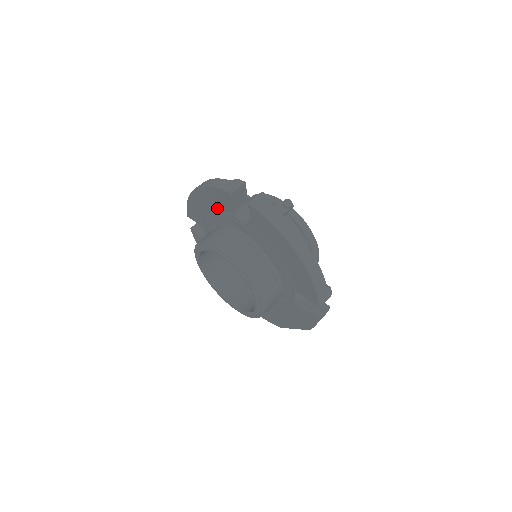
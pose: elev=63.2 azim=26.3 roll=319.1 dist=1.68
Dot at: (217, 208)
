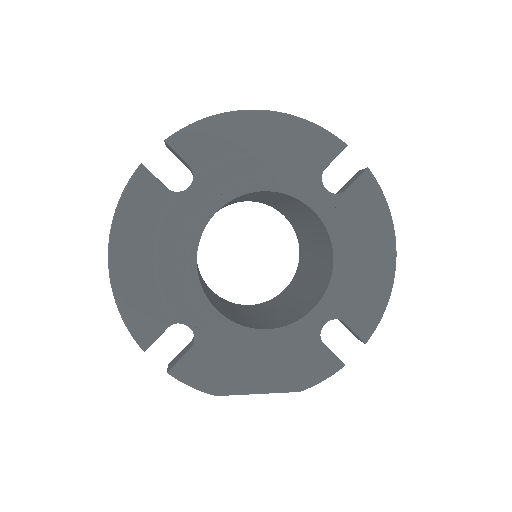
Dot at: (285, 153)
